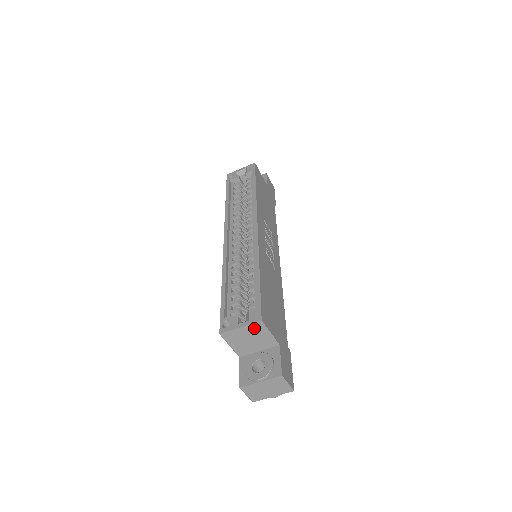
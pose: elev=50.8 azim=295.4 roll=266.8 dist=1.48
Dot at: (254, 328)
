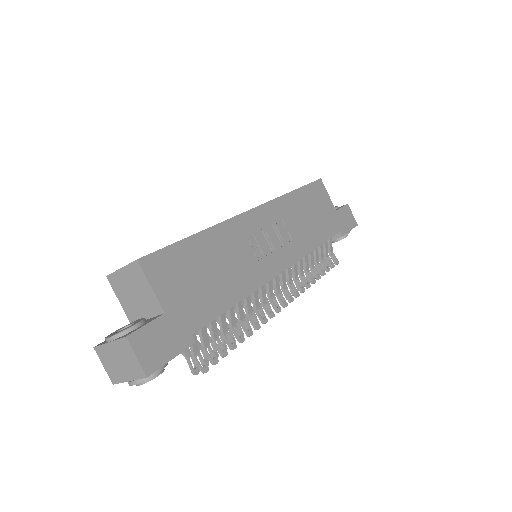
Dot at: (134, 273)
